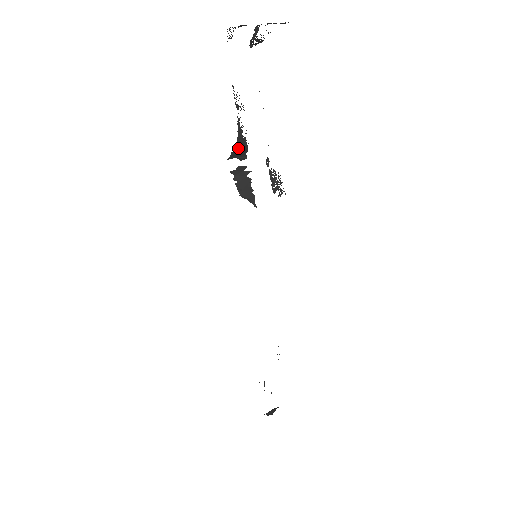
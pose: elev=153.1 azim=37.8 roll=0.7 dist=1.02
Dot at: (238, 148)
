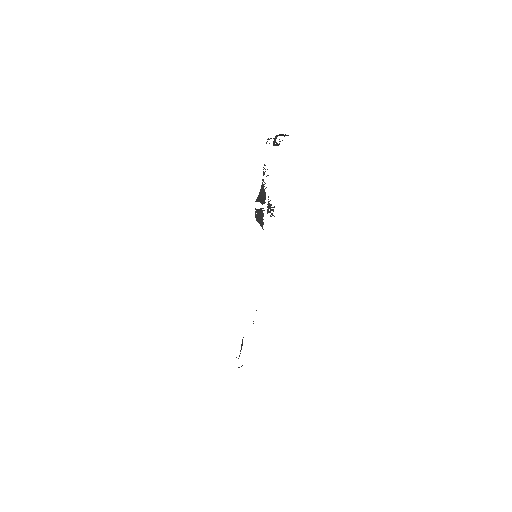
Dot at: (261, 196)
